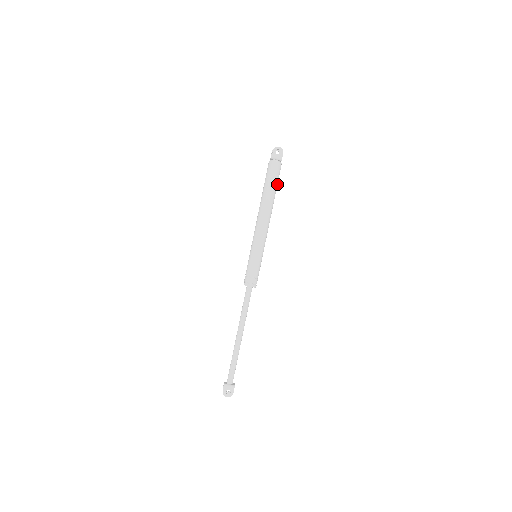
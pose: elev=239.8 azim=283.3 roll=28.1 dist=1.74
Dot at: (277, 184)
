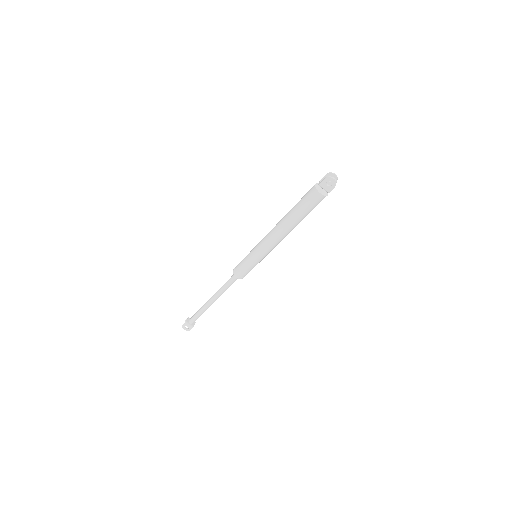
Dot at: occluded
